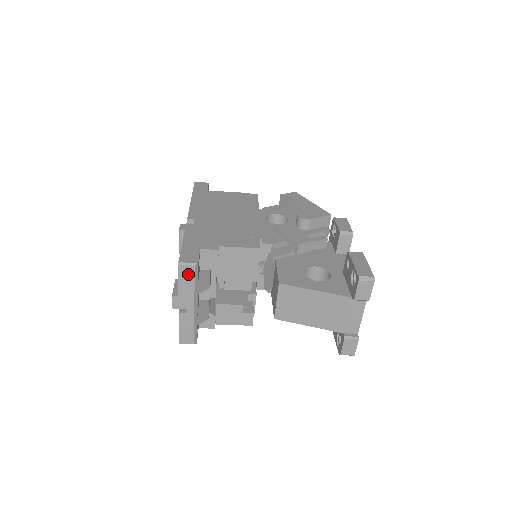
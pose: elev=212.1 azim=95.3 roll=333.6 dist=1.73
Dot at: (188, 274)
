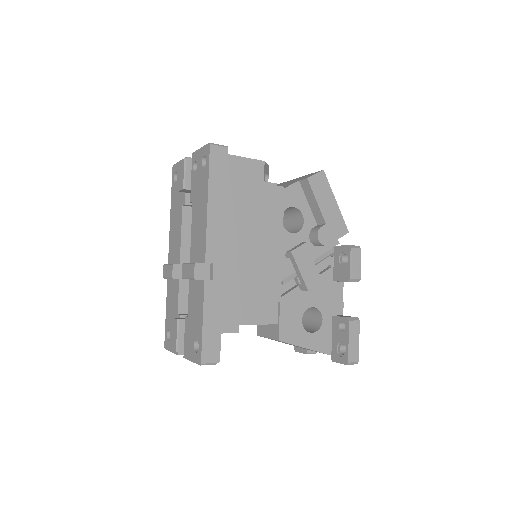
Dot at: occluded
